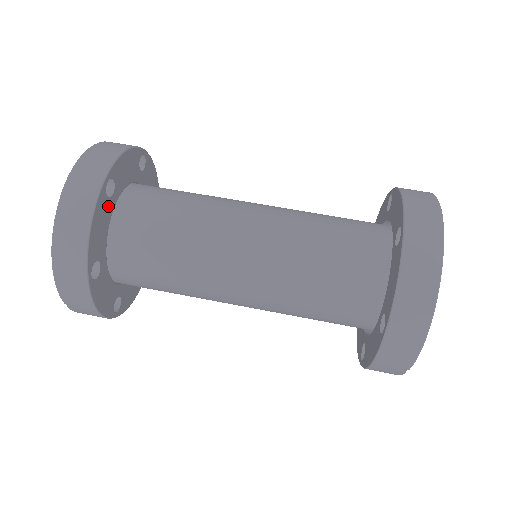
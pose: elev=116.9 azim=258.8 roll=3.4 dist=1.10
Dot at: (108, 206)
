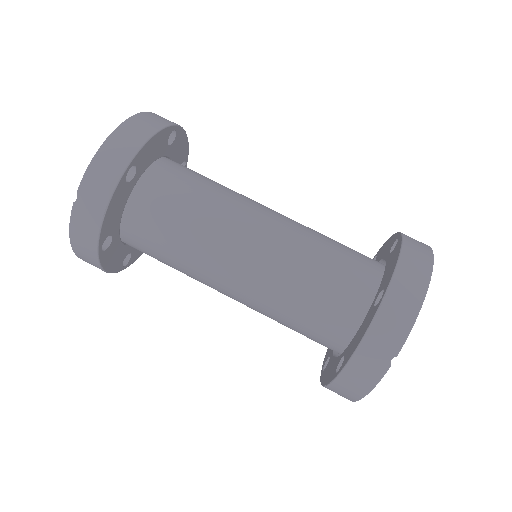
Dot at: (163, 147)
